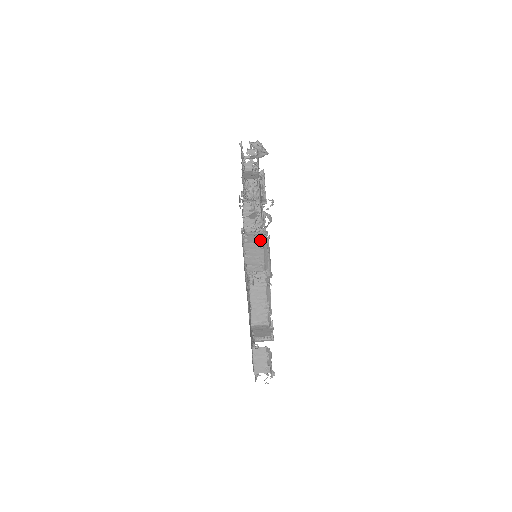
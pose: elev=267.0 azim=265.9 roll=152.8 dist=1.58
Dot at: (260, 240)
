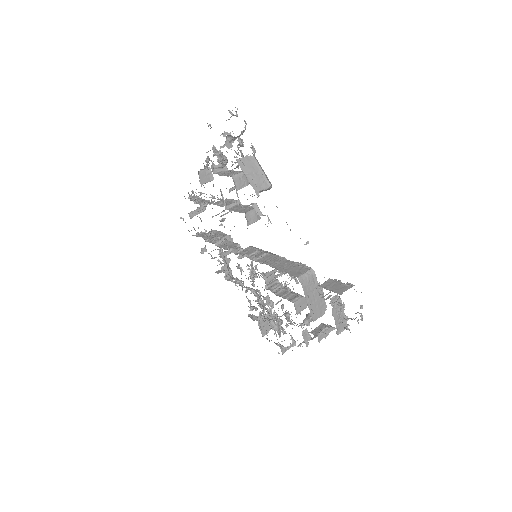
Dot at: occluded
